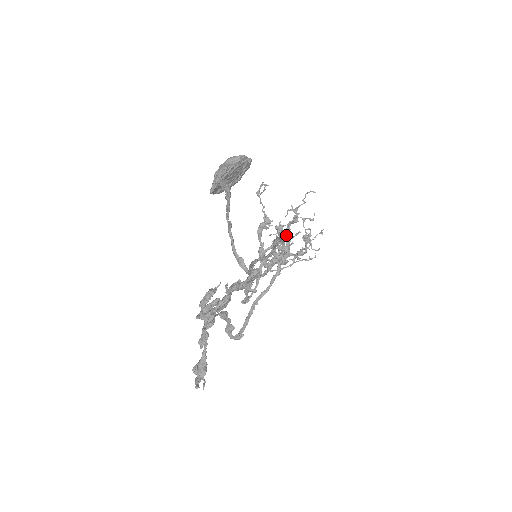
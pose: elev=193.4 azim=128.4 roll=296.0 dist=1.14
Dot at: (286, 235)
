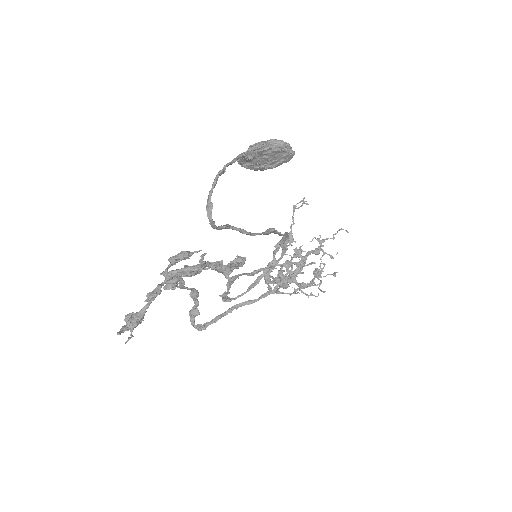
Dot at: (300, 260)
